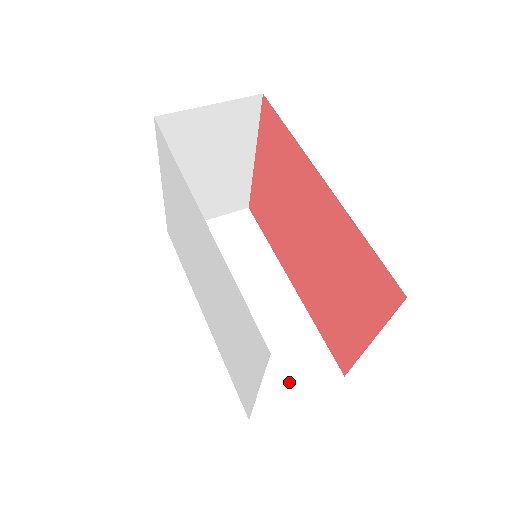
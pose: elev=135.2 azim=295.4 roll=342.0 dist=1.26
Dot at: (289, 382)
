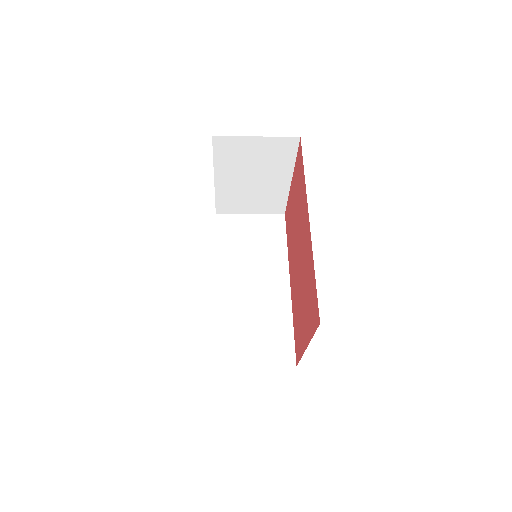
Dot at: (254, 354)
